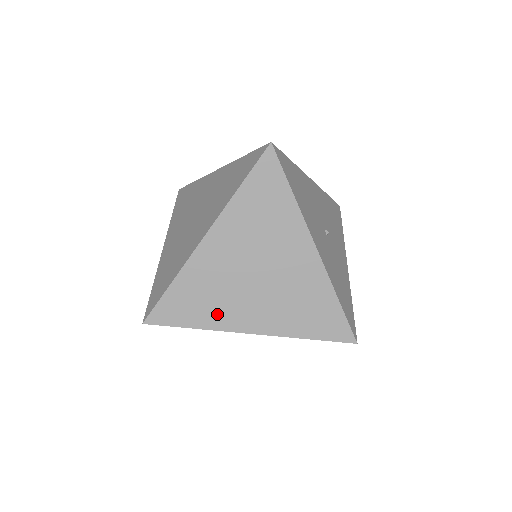
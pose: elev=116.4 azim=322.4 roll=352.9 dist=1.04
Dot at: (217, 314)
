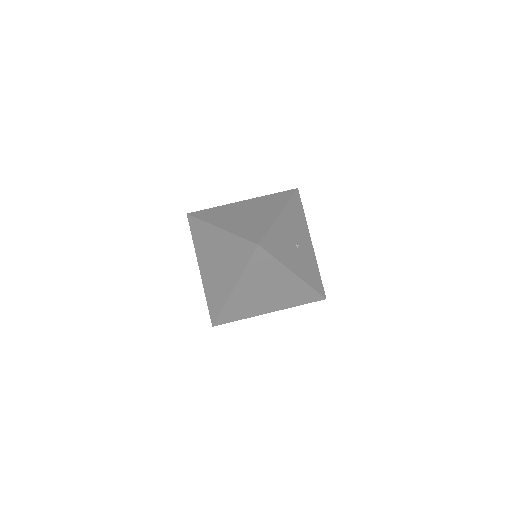
Dot at: (250, 312)
